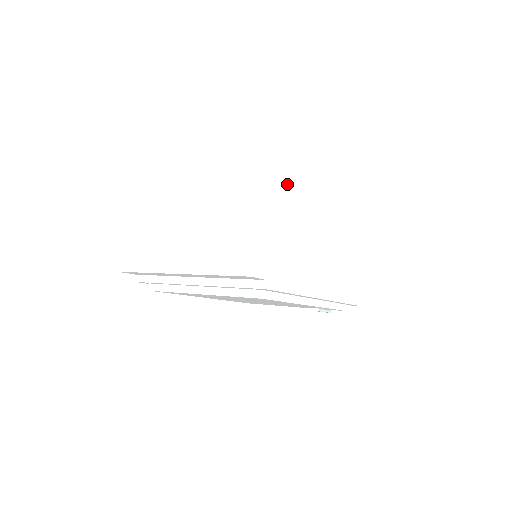
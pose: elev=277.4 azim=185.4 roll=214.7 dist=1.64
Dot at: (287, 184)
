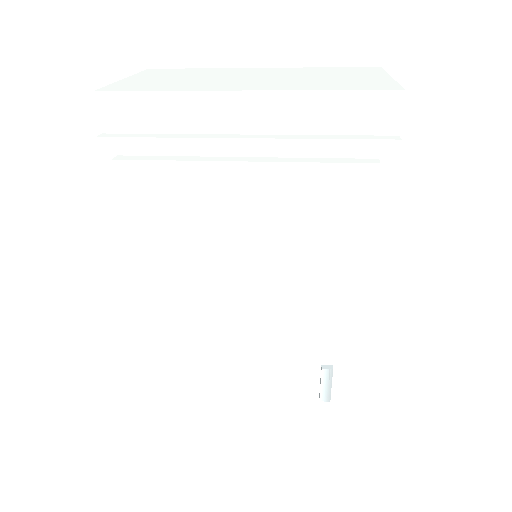
Dot at: occluded
